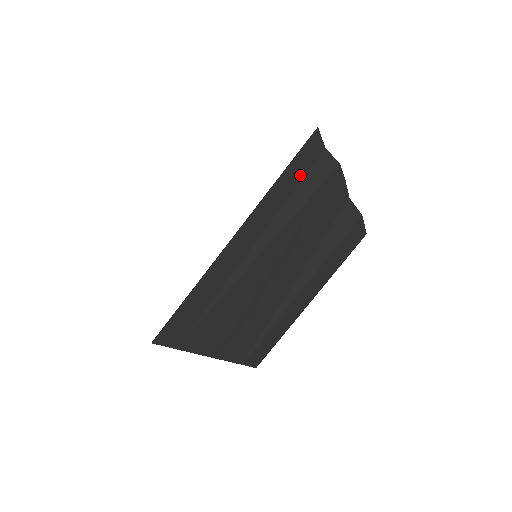
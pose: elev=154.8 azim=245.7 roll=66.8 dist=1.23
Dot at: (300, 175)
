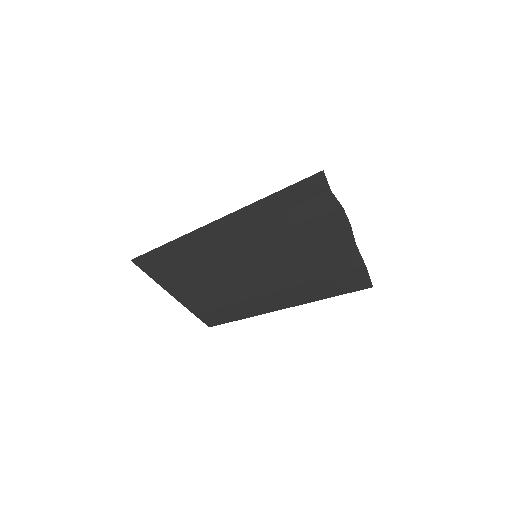
Dot at: (290, 204)
